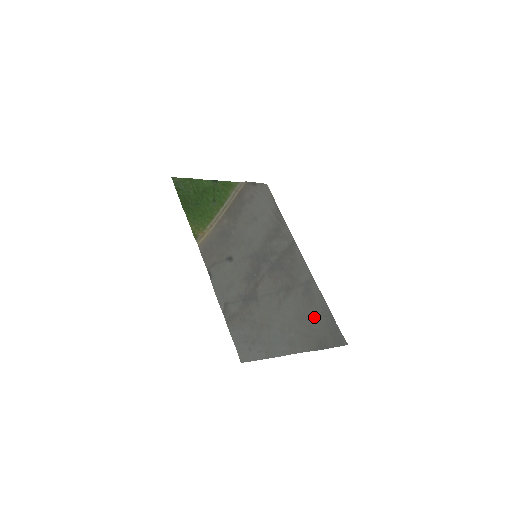
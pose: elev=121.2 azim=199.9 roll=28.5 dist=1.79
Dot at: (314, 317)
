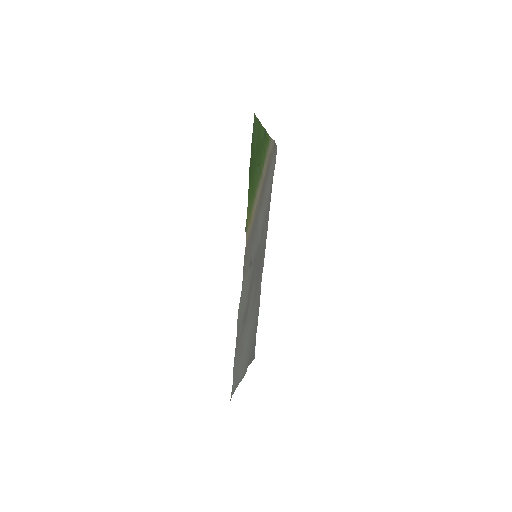
Dot at: occluded
